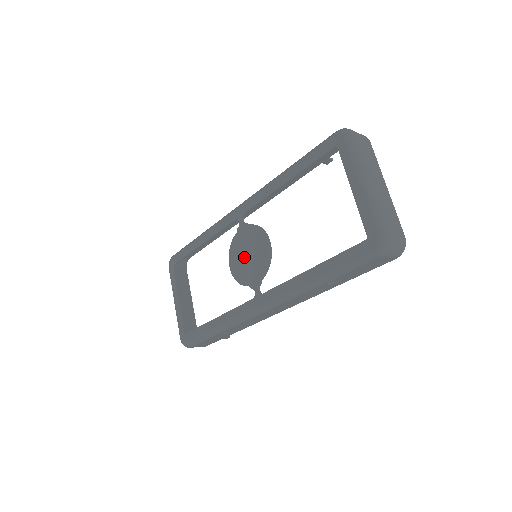
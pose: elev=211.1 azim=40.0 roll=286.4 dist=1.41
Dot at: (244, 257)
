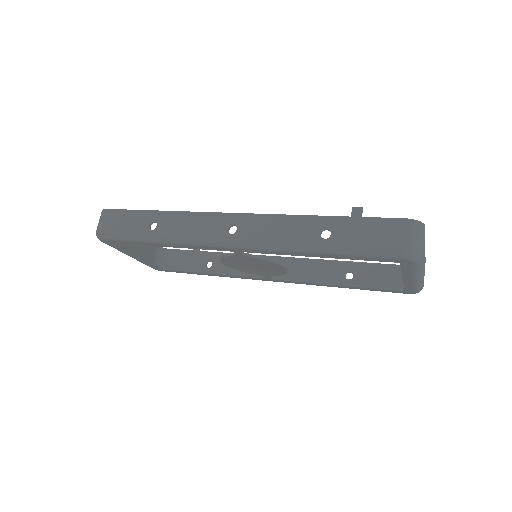
Dot at: (248, 266)
